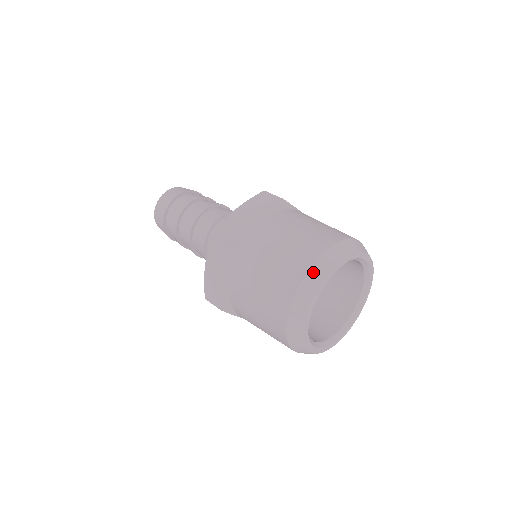
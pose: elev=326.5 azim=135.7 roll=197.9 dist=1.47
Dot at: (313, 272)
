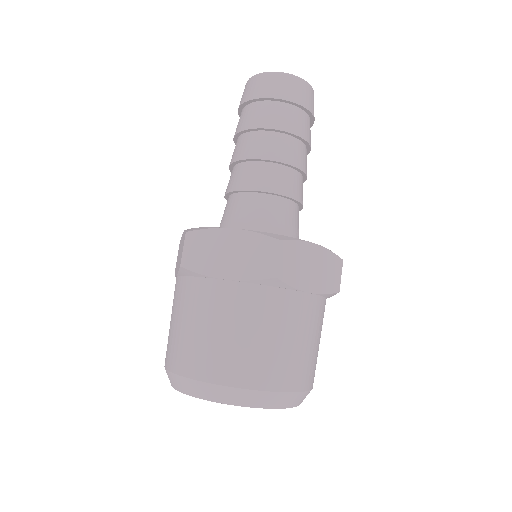
Dot at: (190, 383)
